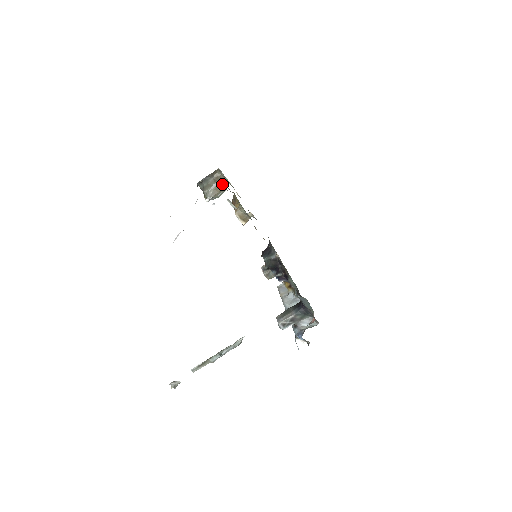
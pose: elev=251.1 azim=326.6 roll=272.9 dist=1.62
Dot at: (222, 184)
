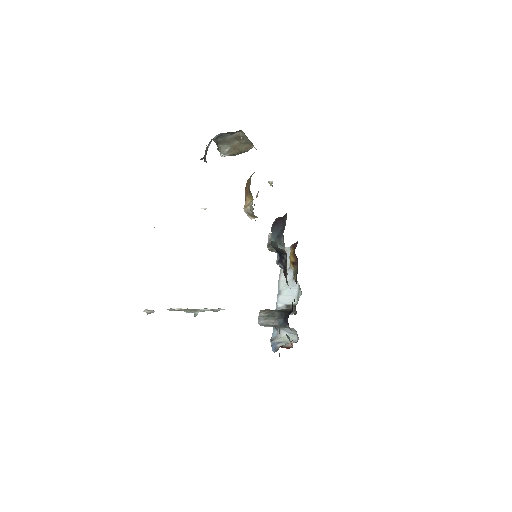
Dot at: (244, 145)
